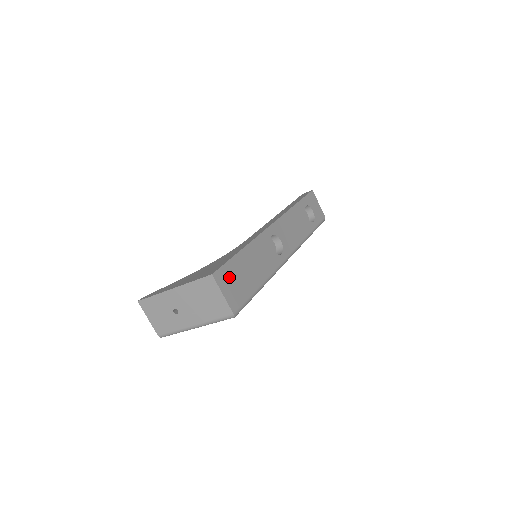
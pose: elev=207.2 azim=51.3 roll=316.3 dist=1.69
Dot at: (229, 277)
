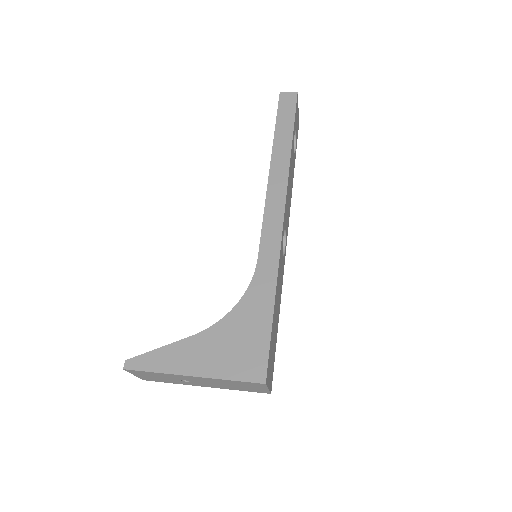
Dot at: (270, 360)
